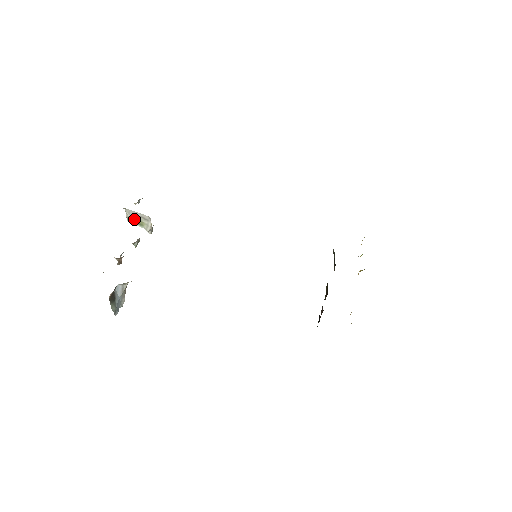
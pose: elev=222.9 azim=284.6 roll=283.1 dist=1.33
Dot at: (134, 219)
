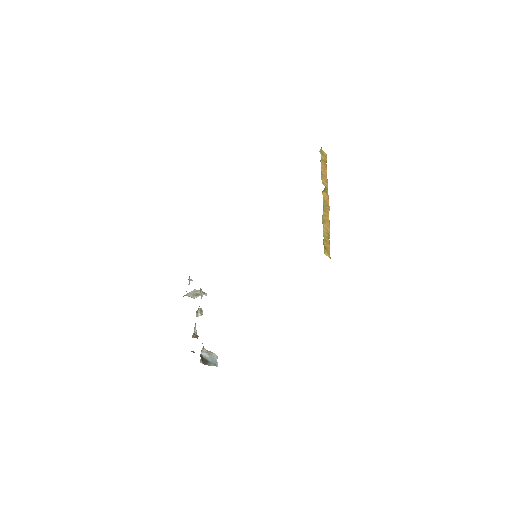
Dot at: (194, 295)
